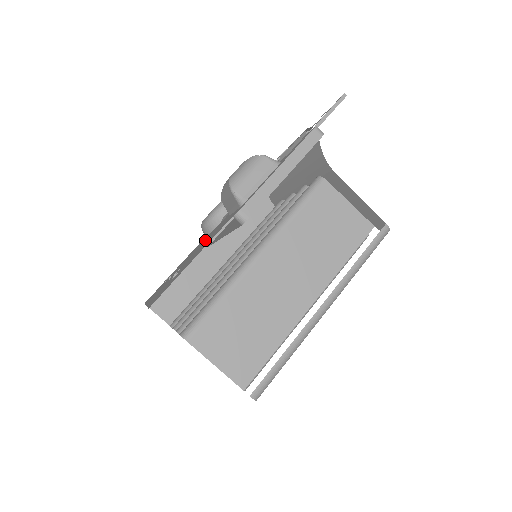
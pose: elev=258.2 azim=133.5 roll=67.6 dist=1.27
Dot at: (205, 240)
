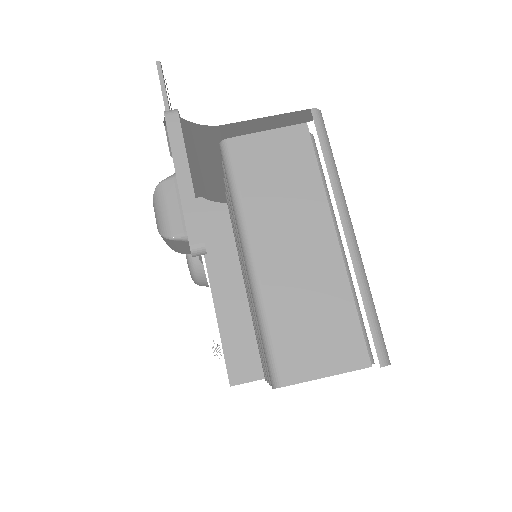
Dot at: occluded
